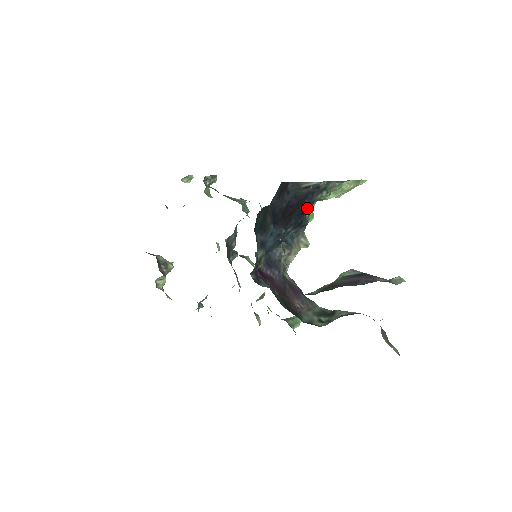
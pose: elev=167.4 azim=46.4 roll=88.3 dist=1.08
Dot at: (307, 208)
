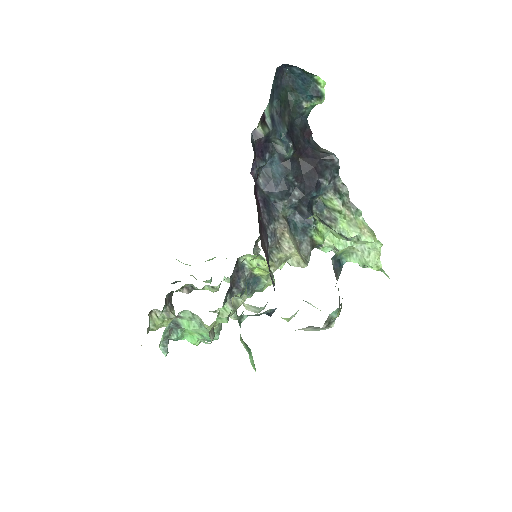
Dot at: (318, 174)
